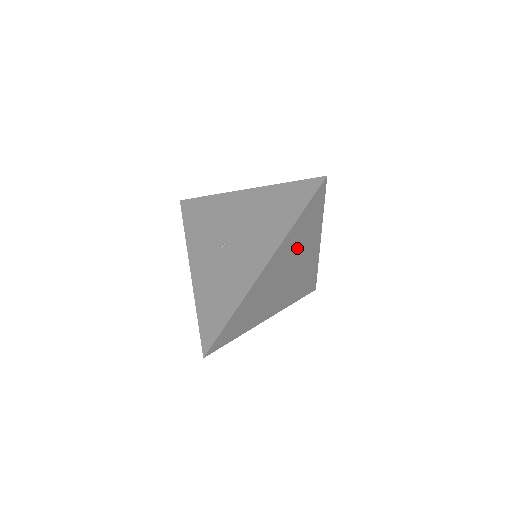
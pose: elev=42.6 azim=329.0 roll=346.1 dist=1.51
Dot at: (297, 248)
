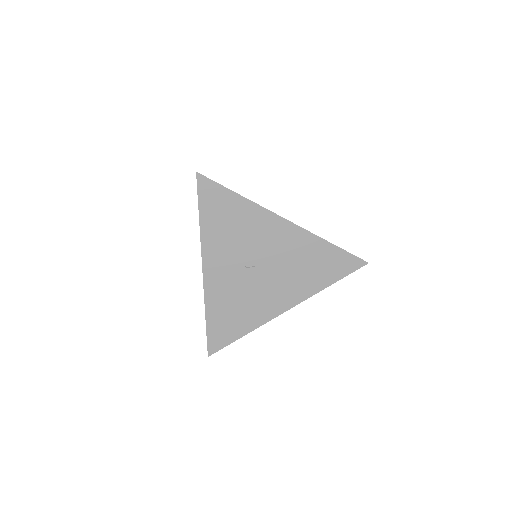
Dot at: occluded
